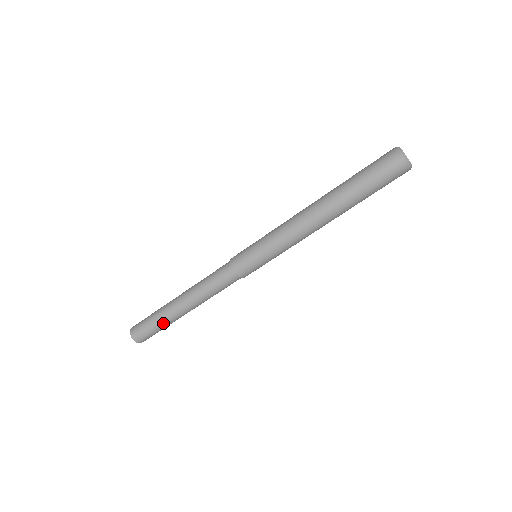
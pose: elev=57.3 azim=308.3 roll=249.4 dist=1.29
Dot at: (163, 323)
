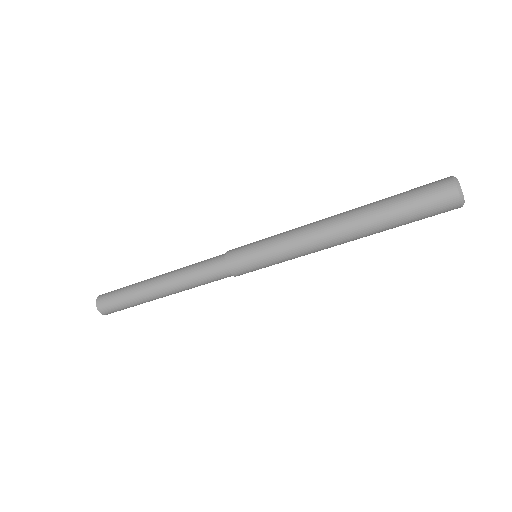
Dot at: (137, 303)
